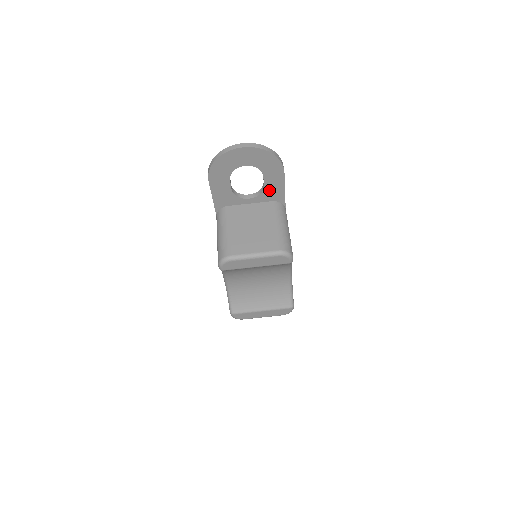
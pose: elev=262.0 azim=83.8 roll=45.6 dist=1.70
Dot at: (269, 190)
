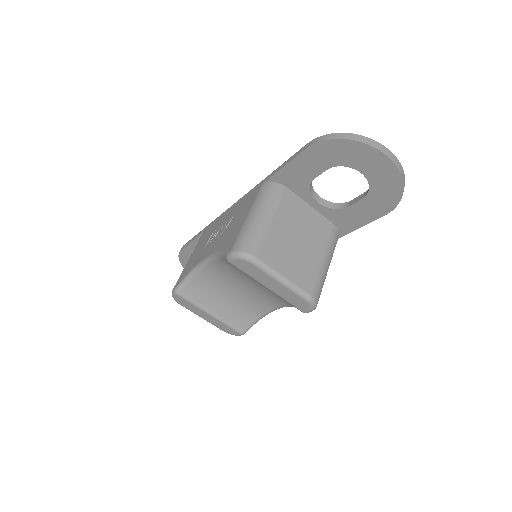
Dot at: (347, 214)
